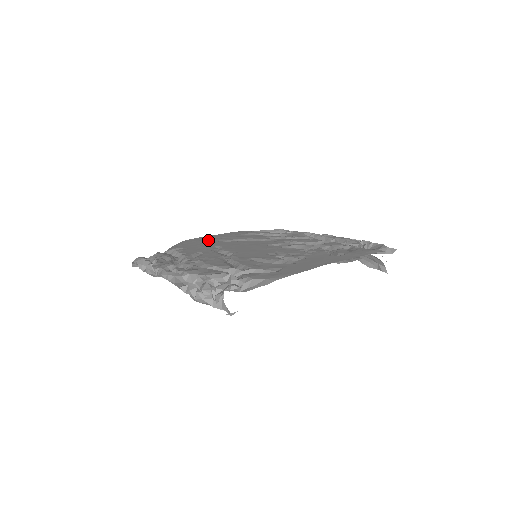
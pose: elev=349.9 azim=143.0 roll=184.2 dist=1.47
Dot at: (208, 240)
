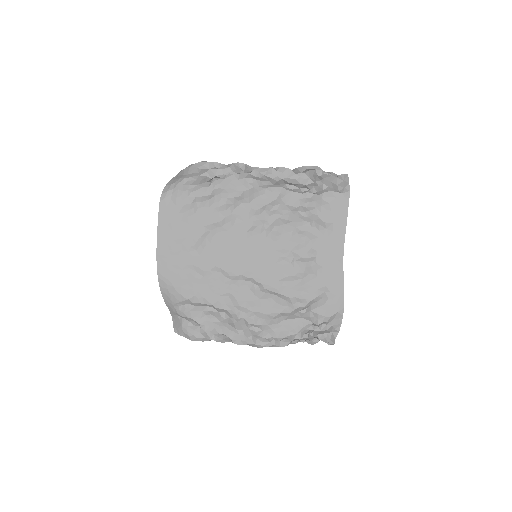
Dot at: (180, 259)
